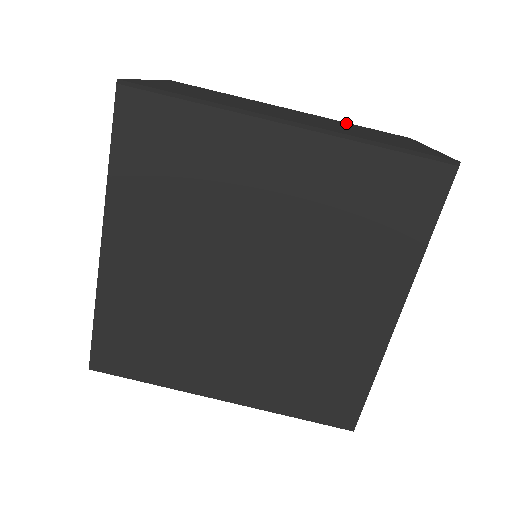
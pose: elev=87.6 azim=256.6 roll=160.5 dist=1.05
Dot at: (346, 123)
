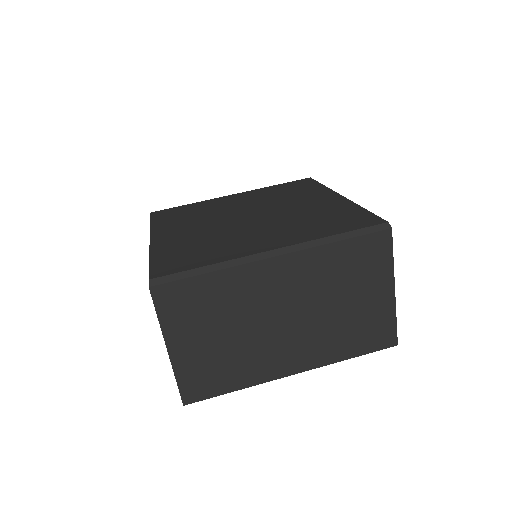
Dot at: occluded
